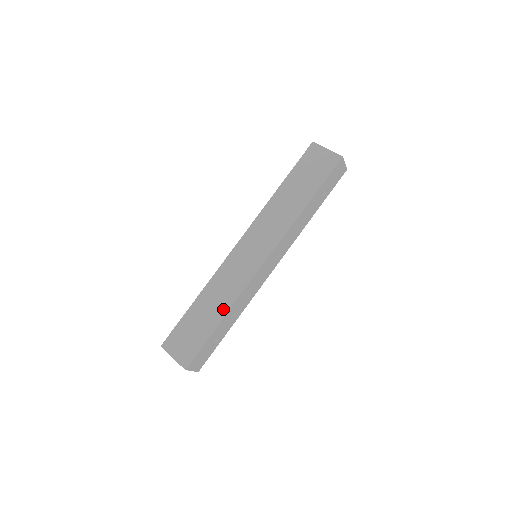
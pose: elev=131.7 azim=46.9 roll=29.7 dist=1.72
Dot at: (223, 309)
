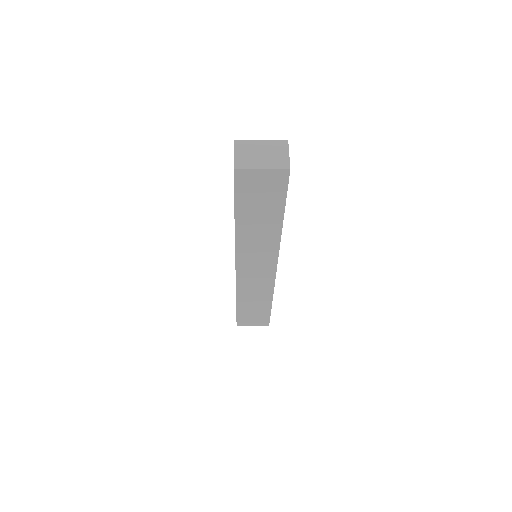
Dot at: occluded
